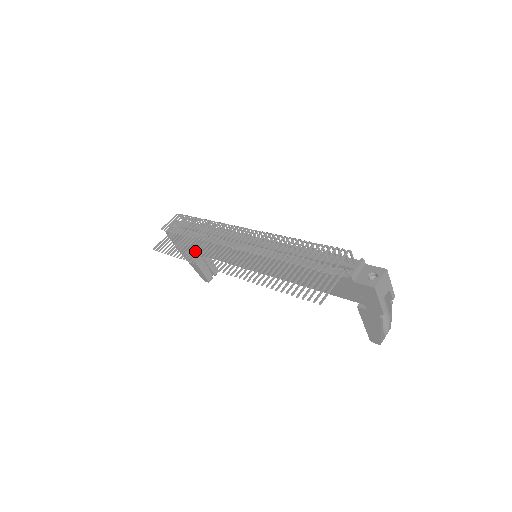
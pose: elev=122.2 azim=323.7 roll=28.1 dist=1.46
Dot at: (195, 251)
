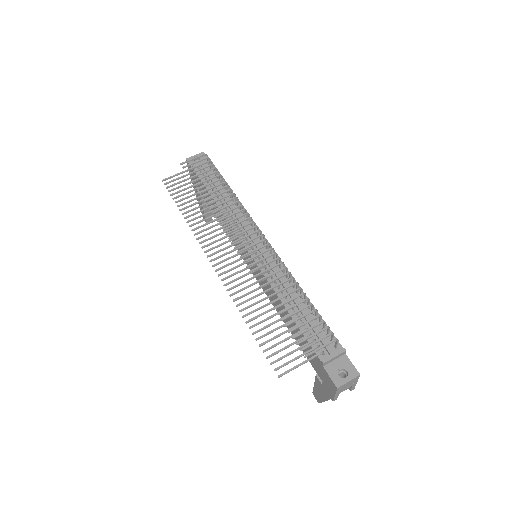
Dot at: (200, 216)
